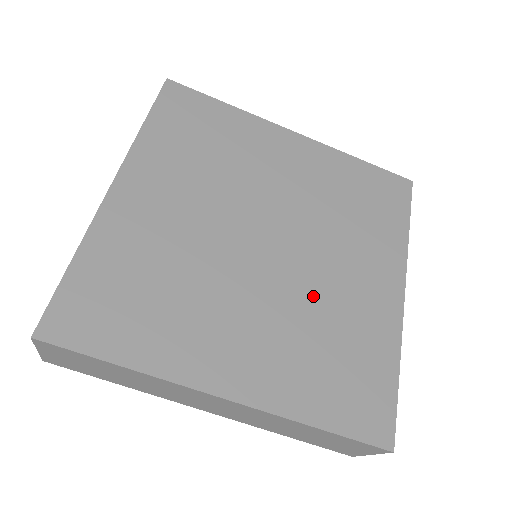
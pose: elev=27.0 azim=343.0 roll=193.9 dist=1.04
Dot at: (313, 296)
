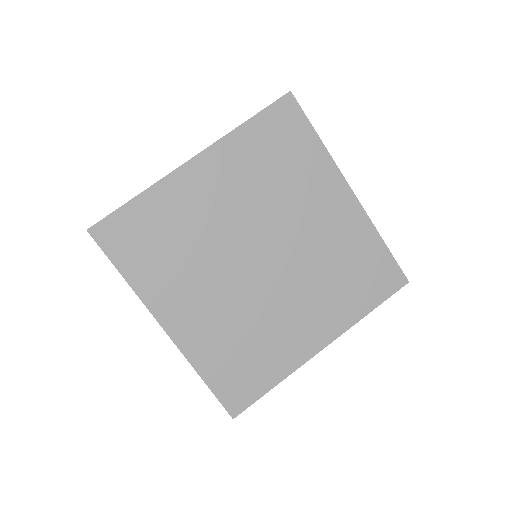
Dot at: (312, 257)
